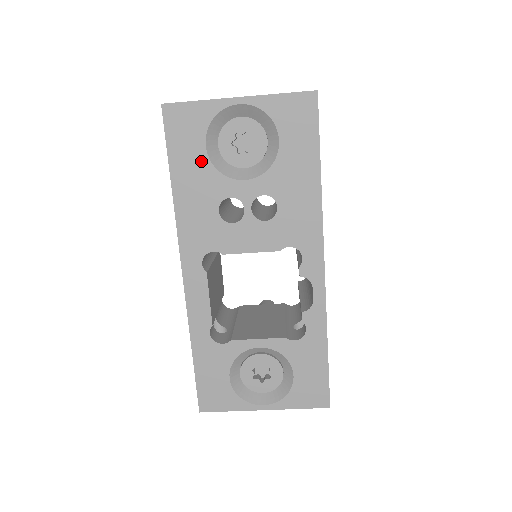
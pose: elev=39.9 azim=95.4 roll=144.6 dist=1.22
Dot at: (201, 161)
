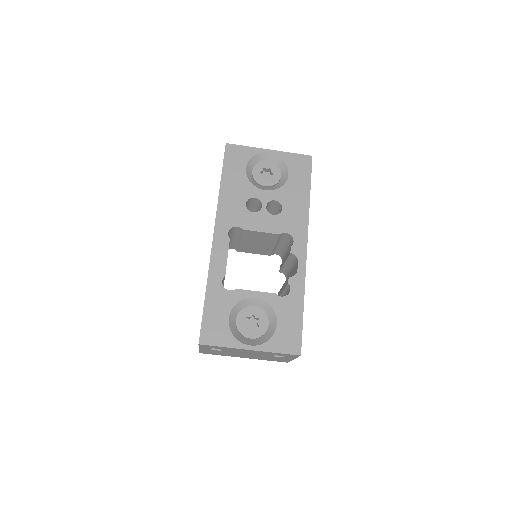
Dot at: (241, 175)
